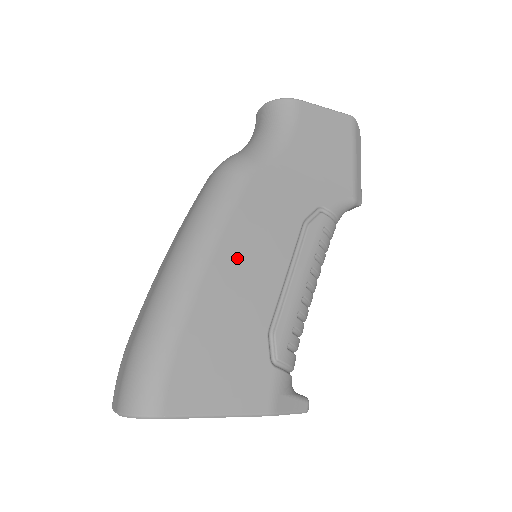
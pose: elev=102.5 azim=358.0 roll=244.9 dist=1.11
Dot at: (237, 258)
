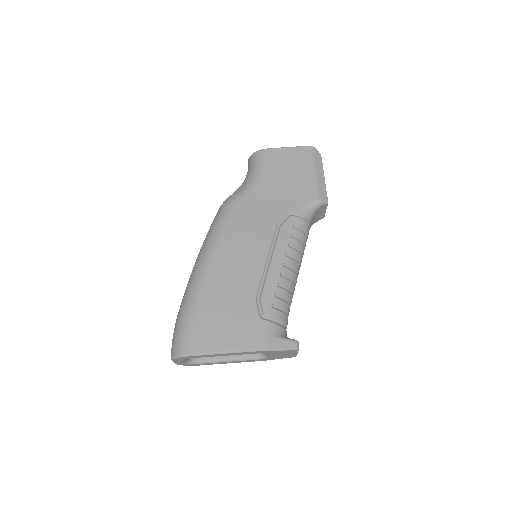
Dot at: (230, 256)
